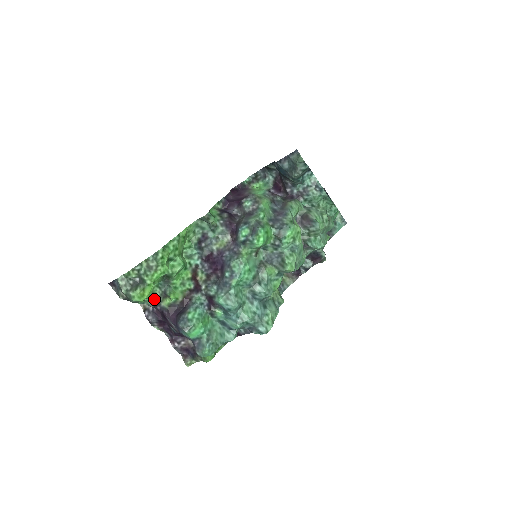
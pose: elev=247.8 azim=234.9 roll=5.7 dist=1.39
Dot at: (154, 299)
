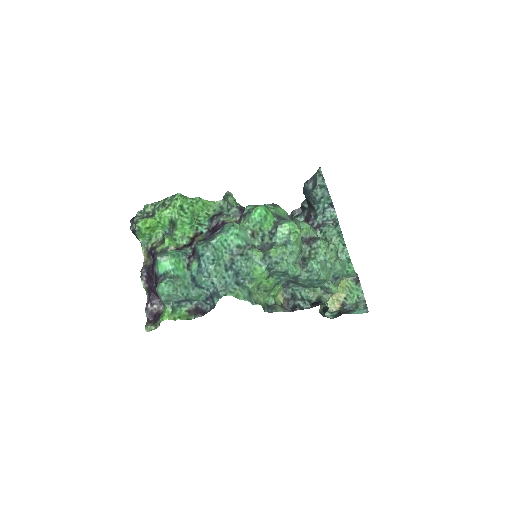
Dot at: (154, 244)
